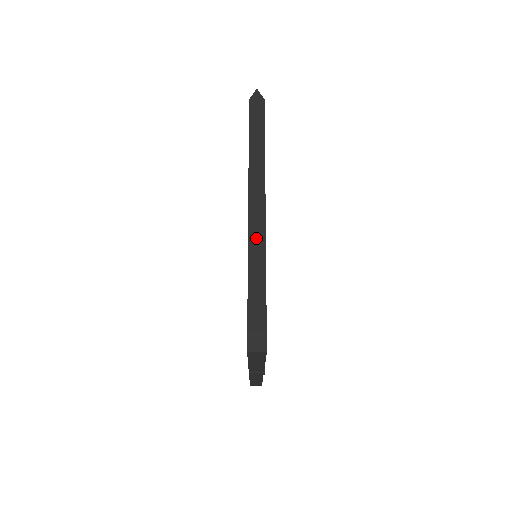
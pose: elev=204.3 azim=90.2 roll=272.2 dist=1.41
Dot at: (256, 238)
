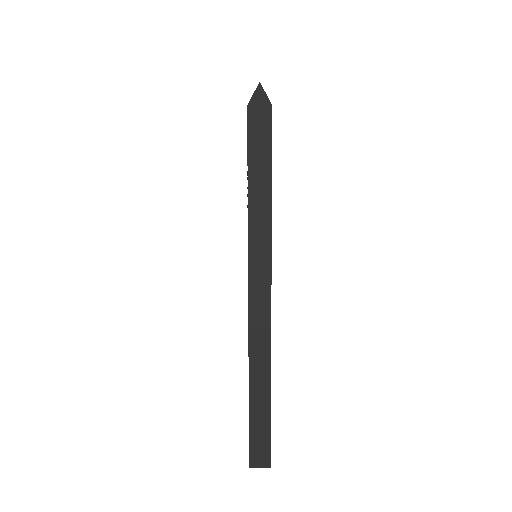
Dot at: (259, 338)
